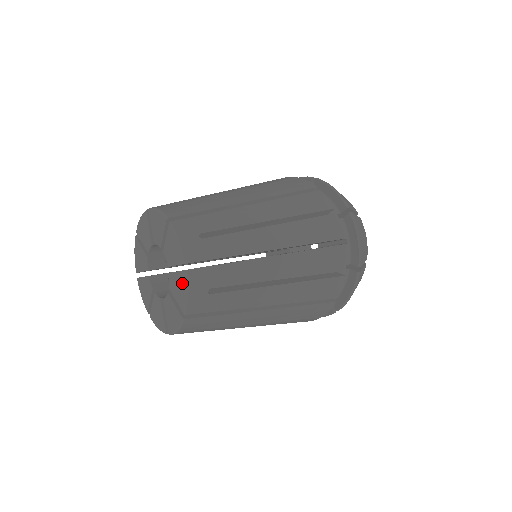
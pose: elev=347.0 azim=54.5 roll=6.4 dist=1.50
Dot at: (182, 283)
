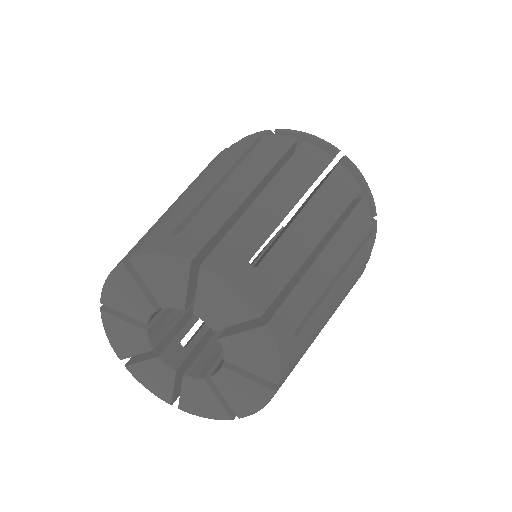
Dot at: (257, 396)
